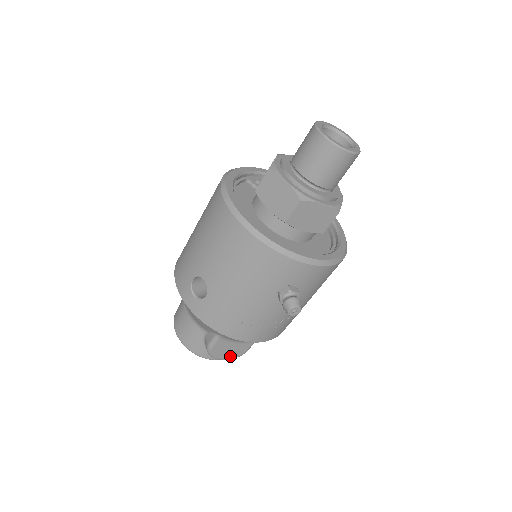
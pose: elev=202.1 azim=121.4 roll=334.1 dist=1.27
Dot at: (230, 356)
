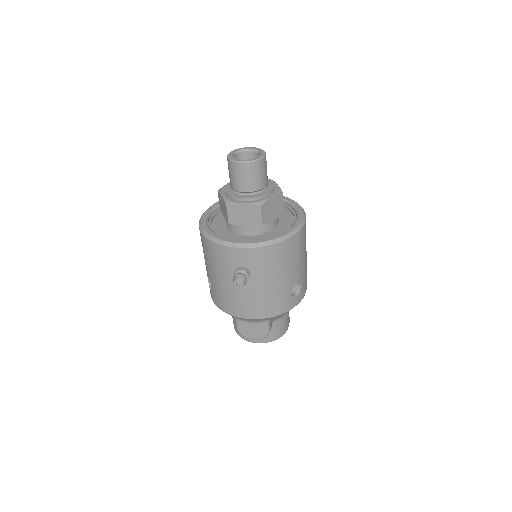
Dot at: (258, 336)
